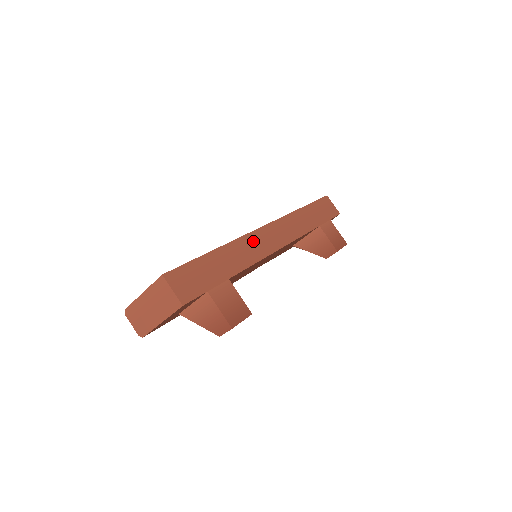
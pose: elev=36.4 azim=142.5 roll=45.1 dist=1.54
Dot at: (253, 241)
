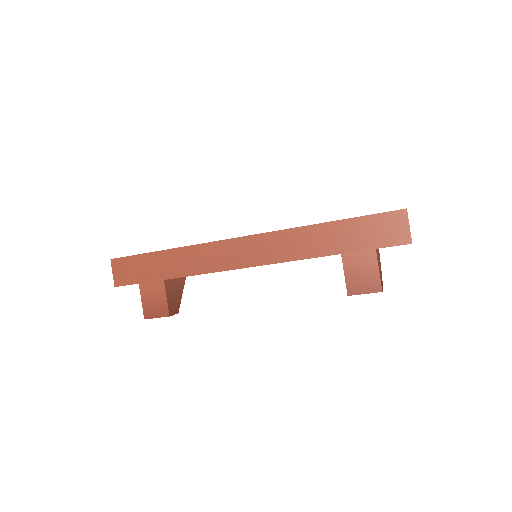
Dot at: (213, 251)
